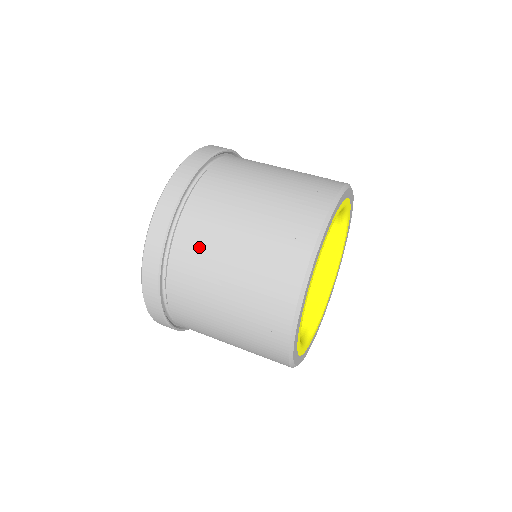
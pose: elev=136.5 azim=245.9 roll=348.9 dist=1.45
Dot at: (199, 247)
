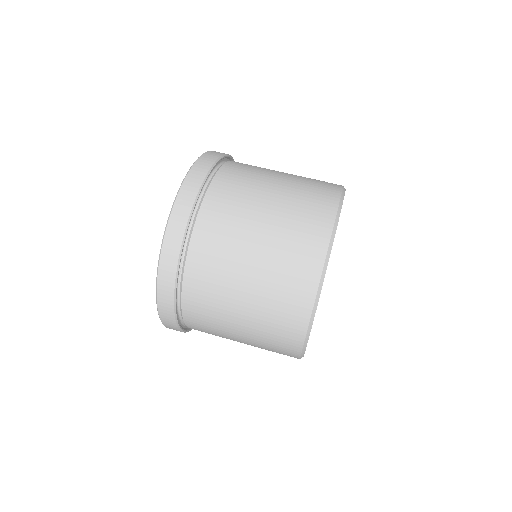
Dot at: (218, 244)
